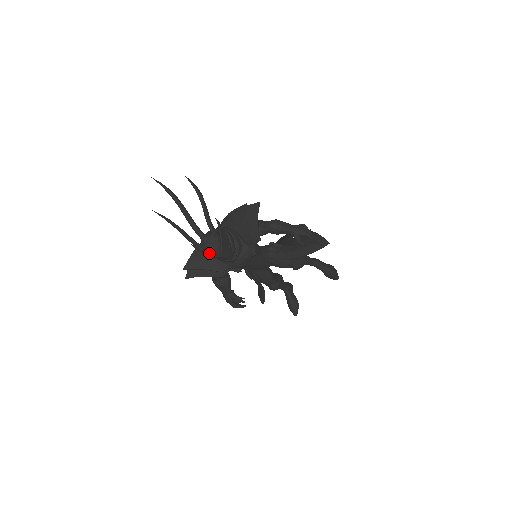
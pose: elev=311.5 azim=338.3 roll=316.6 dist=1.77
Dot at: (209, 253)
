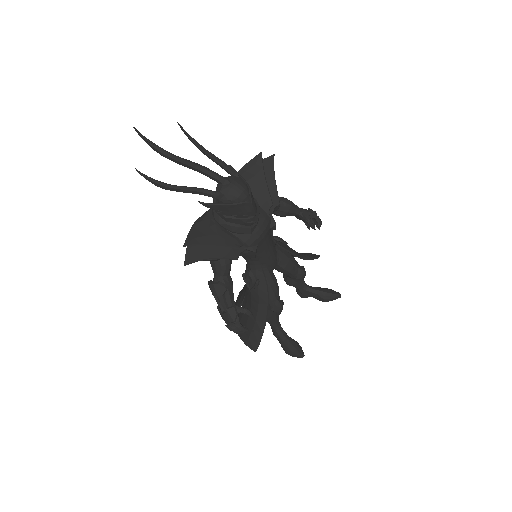
Dot at: (235, 196)
